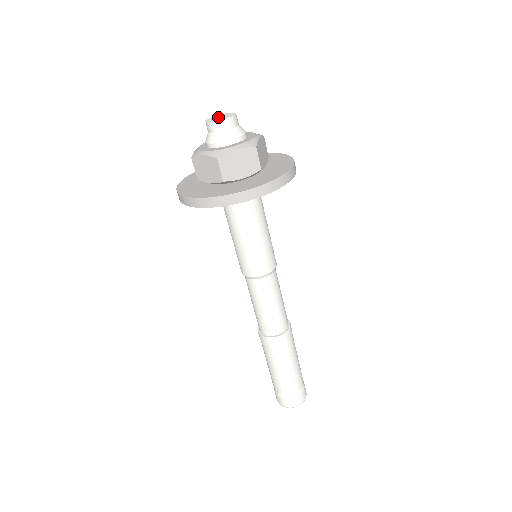
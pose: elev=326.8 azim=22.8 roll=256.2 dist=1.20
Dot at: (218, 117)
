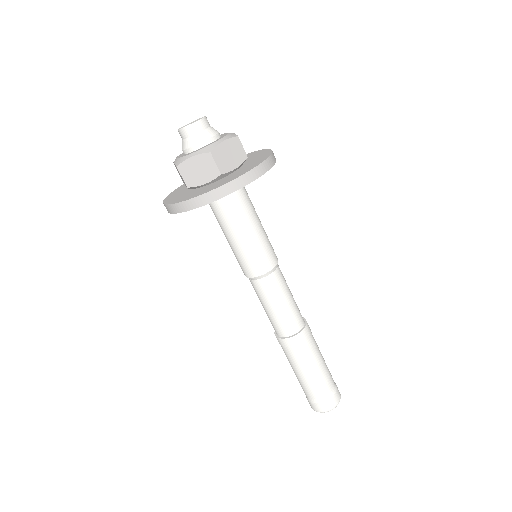
Dot at: (189, 123)
